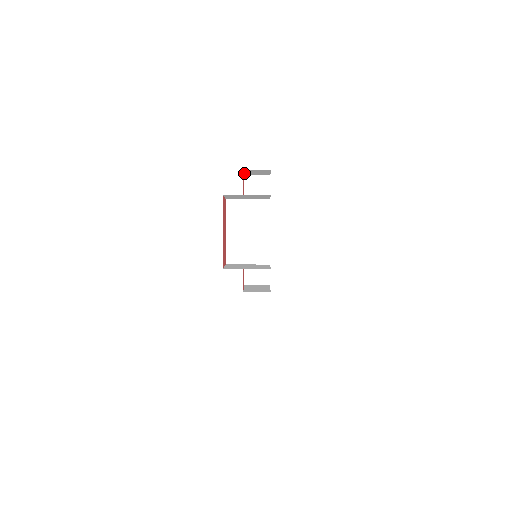
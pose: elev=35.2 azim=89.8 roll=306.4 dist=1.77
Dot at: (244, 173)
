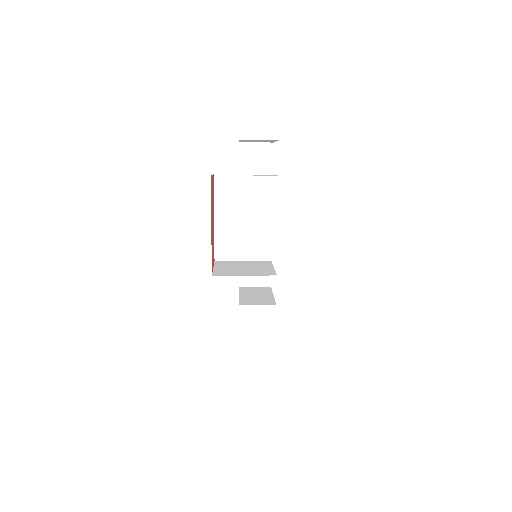
Dot at: (239, 141)
